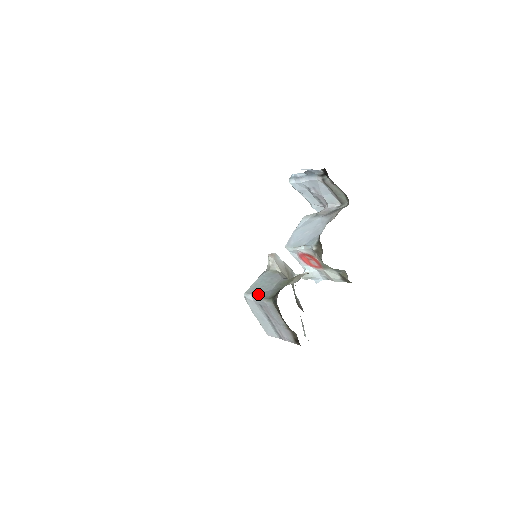
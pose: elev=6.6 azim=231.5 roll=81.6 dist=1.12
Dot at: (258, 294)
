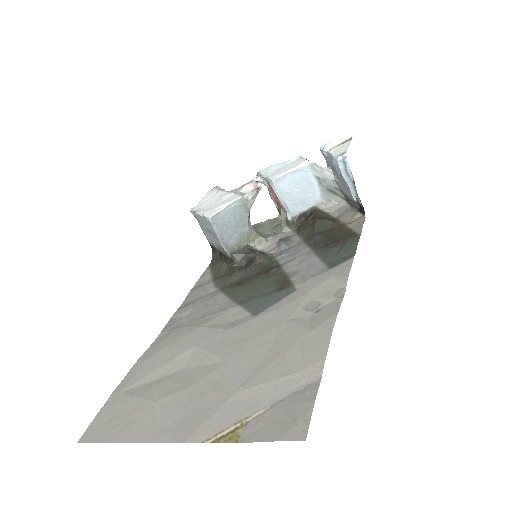
Dot at: (222, 232)
